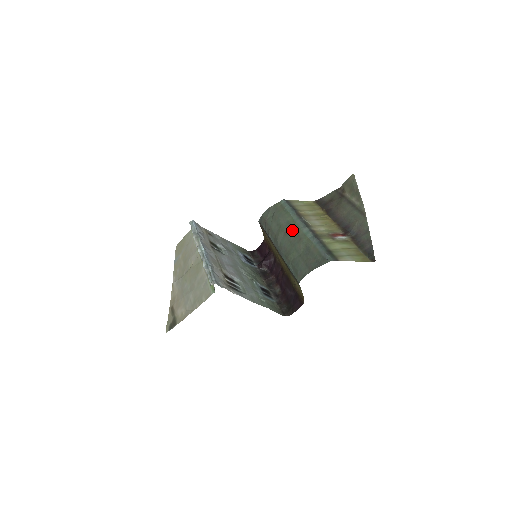
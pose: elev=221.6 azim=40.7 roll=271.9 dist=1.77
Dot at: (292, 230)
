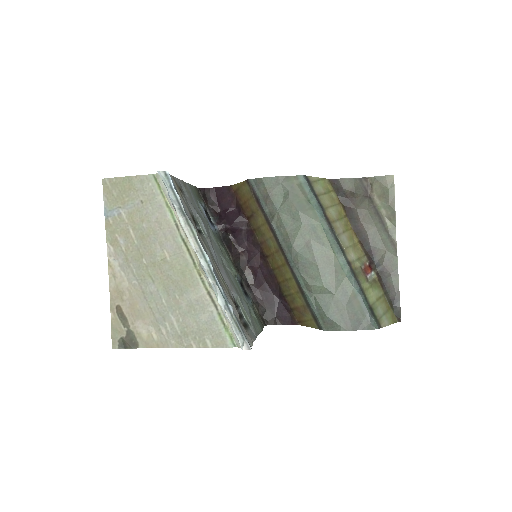
Dot at: (321, 248)
